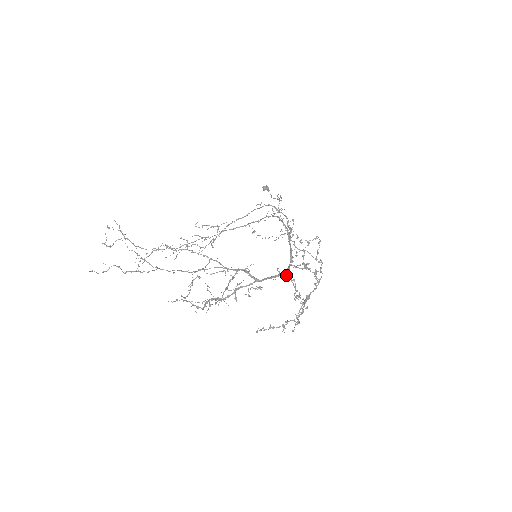
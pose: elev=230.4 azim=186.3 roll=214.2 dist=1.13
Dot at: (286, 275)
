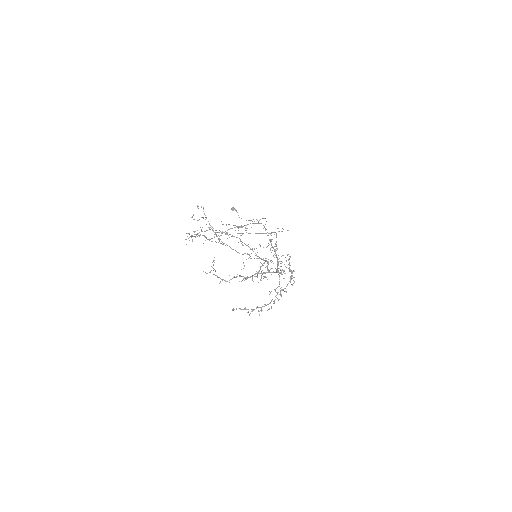
Dot at: (281, 273)
